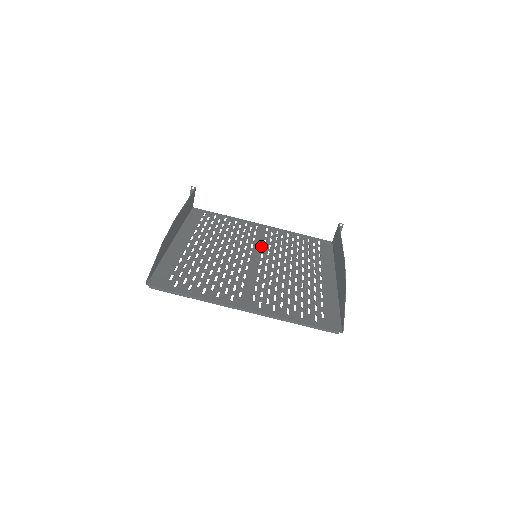
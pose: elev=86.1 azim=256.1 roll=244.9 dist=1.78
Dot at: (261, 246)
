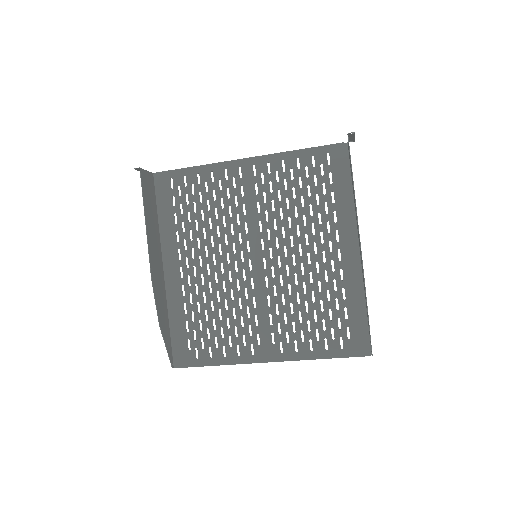
Dot at: (256, 223)
